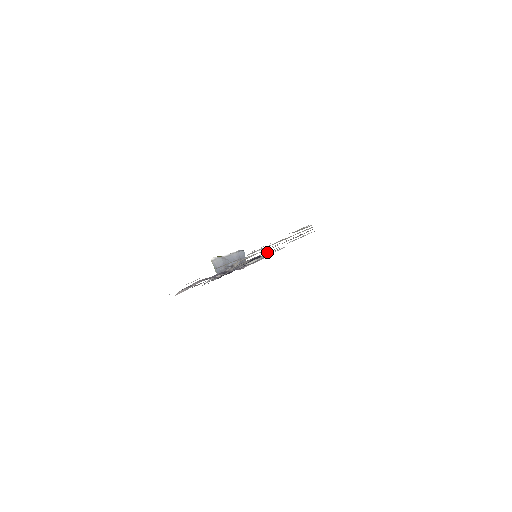
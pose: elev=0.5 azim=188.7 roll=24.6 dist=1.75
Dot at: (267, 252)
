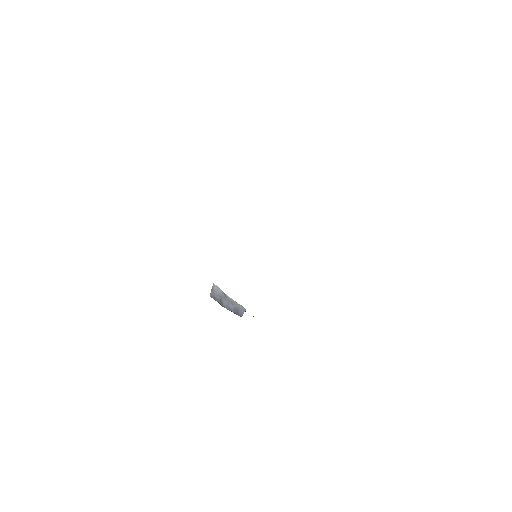
Dot at: occluded
